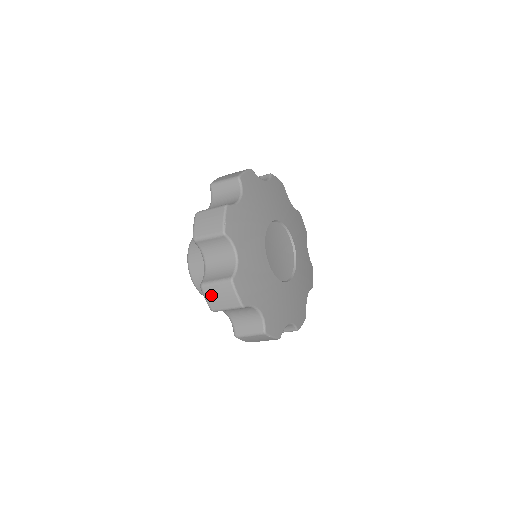
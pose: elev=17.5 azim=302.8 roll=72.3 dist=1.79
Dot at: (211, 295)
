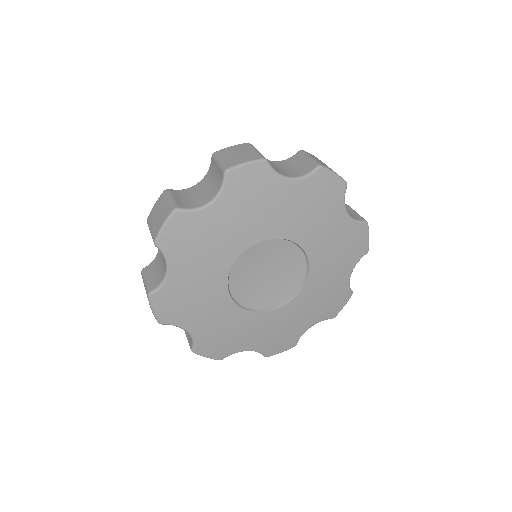
Dot at: occluded
